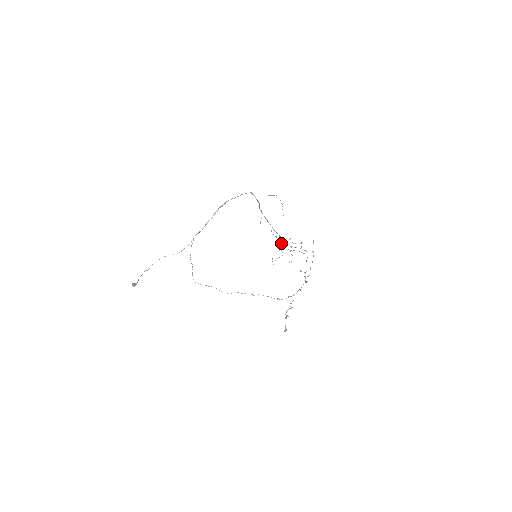
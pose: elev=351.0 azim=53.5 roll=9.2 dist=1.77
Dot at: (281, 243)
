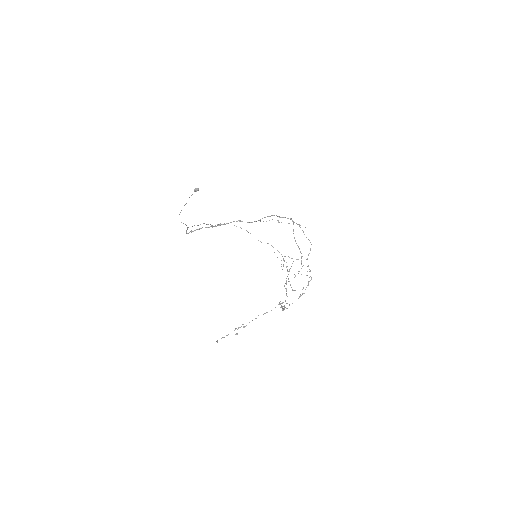
Dot at: occluded
